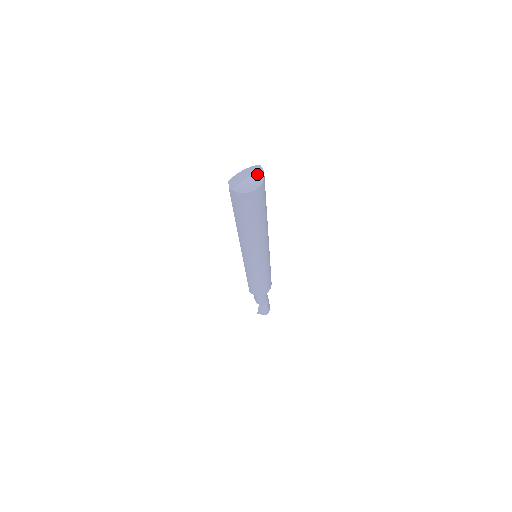
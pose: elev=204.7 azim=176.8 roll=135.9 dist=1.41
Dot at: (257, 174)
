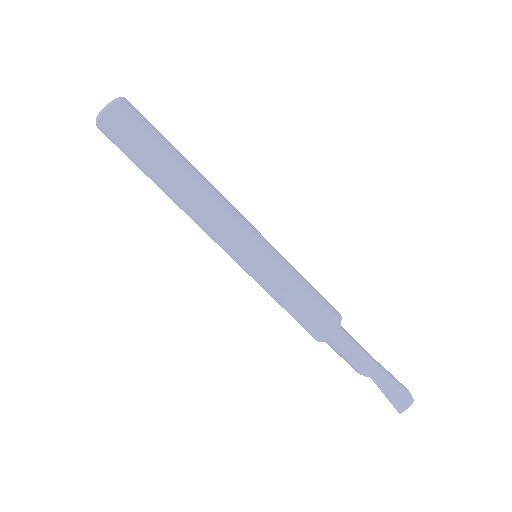
Dot at: occluded
